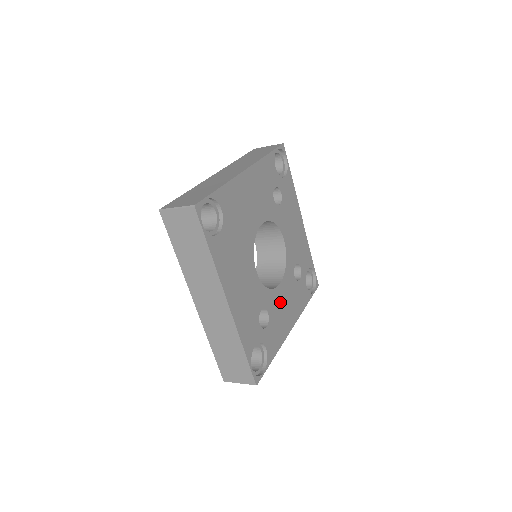
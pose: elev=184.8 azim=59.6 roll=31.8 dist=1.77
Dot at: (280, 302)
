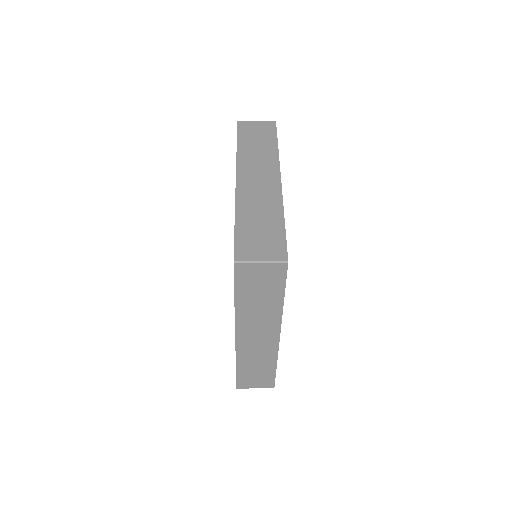
Dot at: occluded
